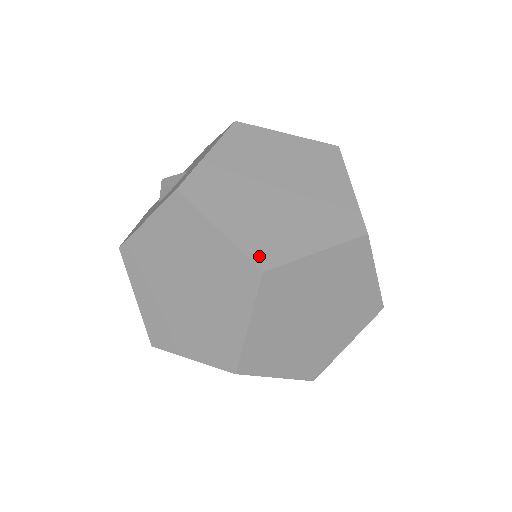
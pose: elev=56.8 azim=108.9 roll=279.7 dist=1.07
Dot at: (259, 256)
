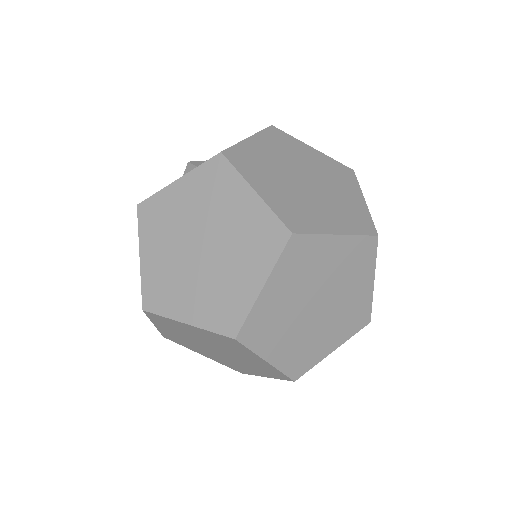
Dot at: (289, 221)
